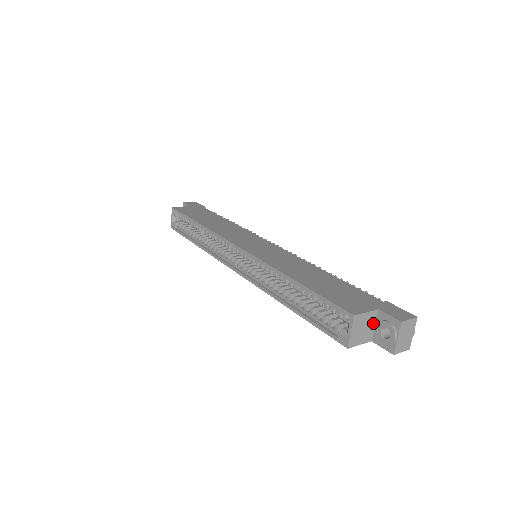
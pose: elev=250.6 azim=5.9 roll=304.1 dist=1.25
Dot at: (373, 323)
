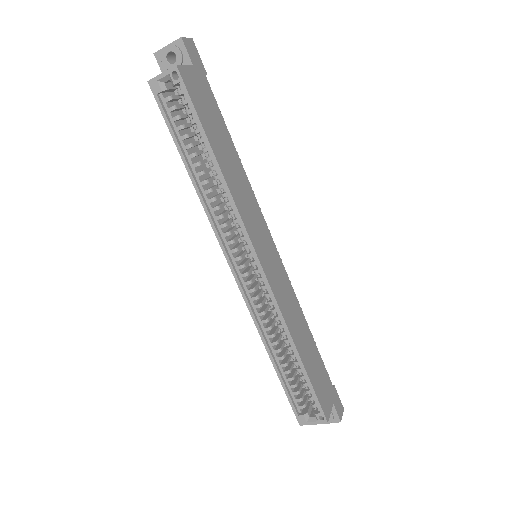
Dot at: occluded
